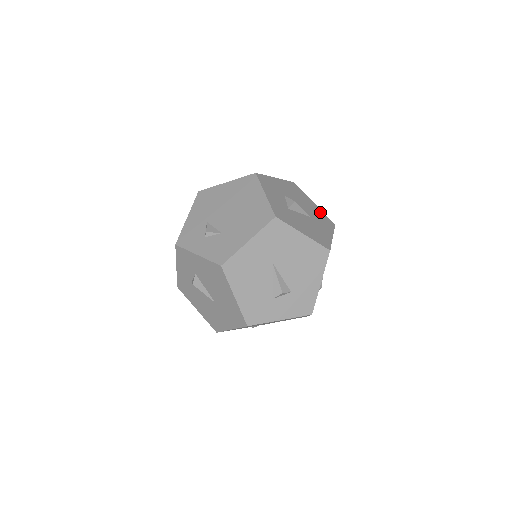
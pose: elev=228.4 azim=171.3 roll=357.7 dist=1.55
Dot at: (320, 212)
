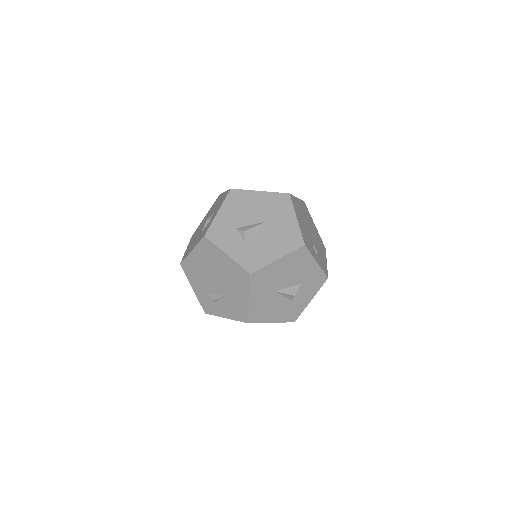
Dot at: occluded
